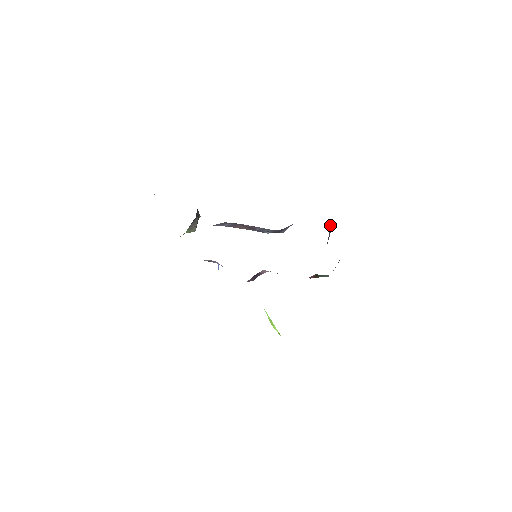
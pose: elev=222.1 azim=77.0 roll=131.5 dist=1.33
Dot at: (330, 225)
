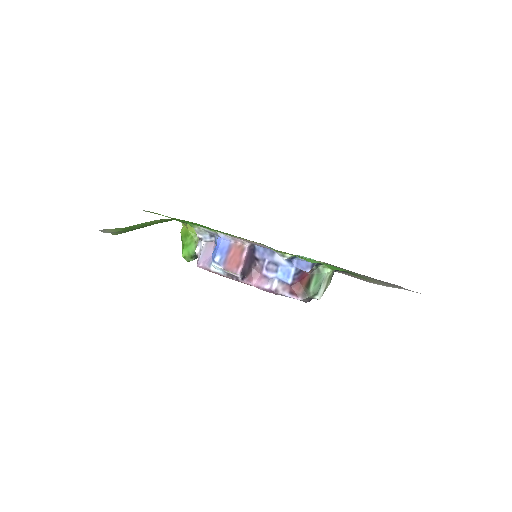
Dot at: occluded
